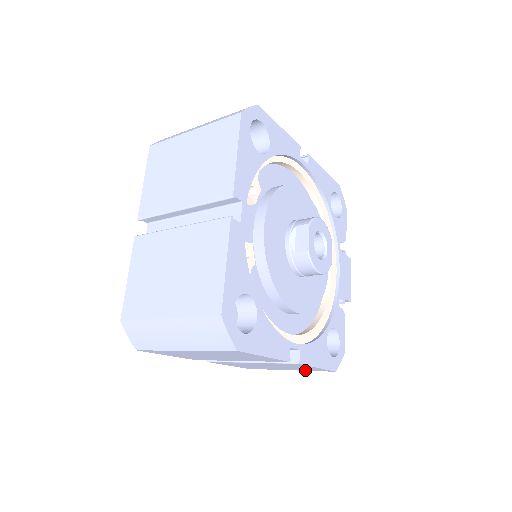
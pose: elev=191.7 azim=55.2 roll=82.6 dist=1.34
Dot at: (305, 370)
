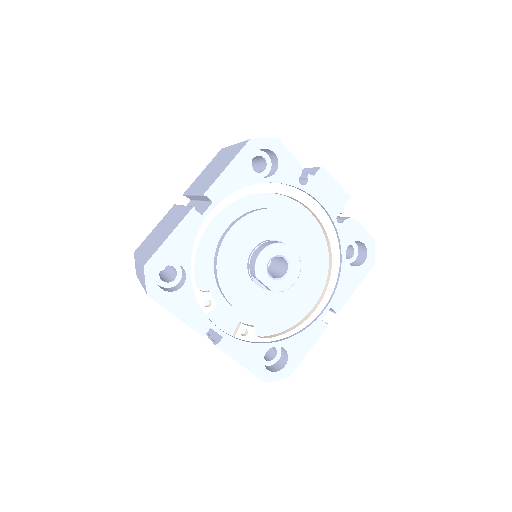
Dot at: occluded
